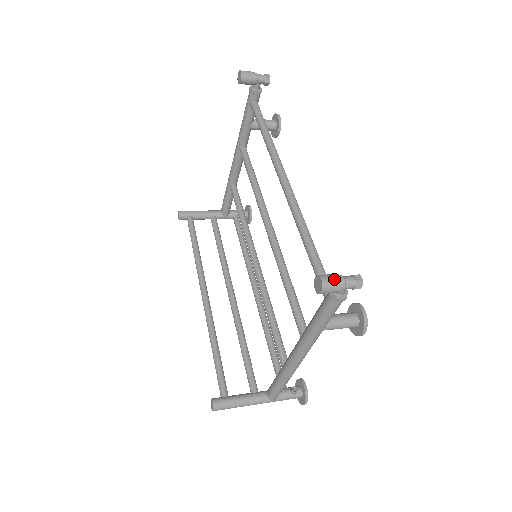
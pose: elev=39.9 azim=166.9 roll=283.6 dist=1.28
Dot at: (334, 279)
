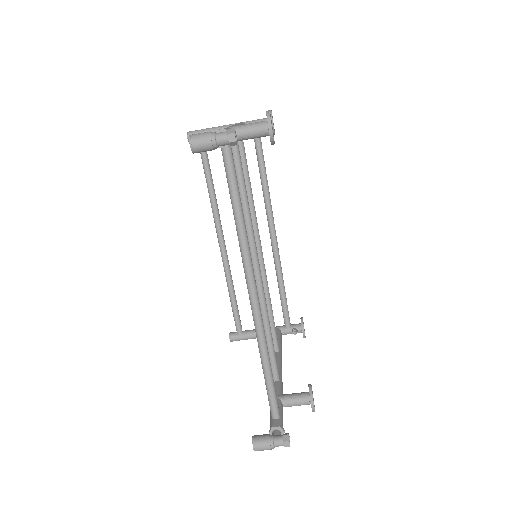
Dot at: (264, 448)
